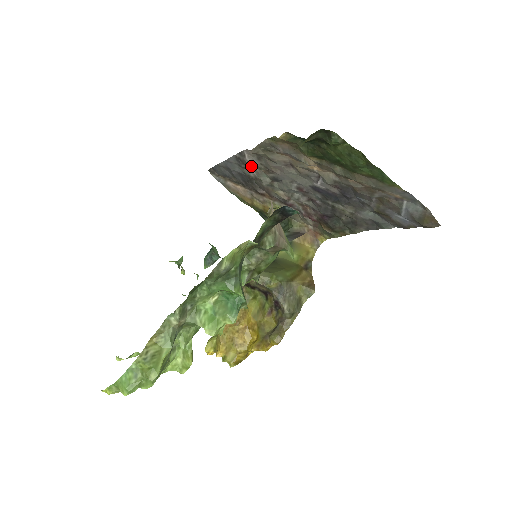
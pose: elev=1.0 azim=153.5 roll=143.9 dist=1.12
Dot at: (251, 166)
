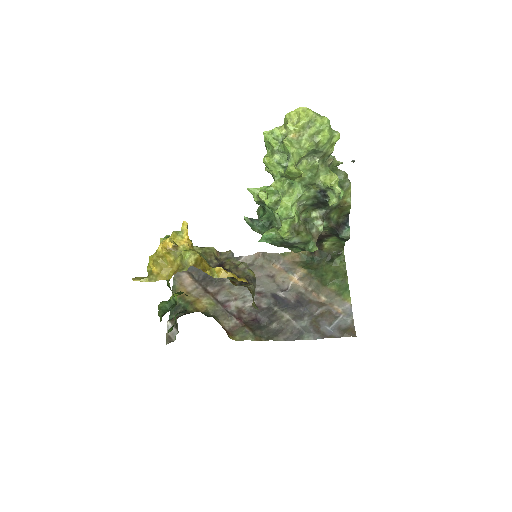
Dot at: occluded
